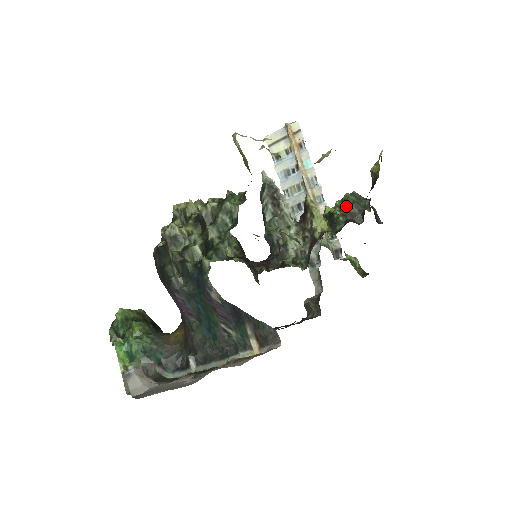
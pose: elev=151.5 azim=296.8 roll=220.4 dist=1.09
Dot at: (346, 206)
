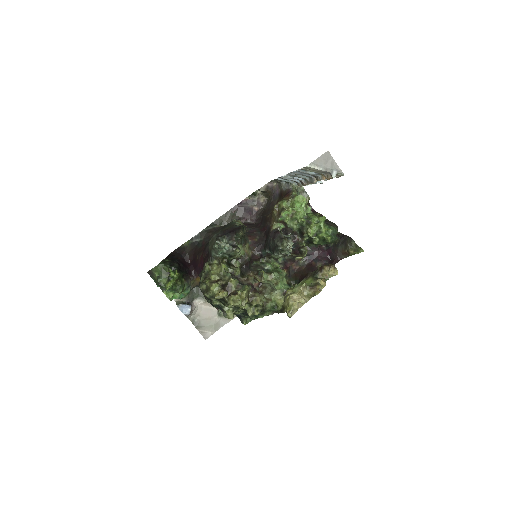
Dot at: (323, 242)
